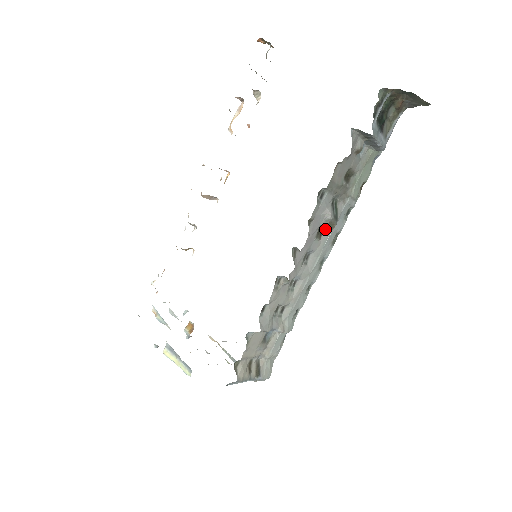
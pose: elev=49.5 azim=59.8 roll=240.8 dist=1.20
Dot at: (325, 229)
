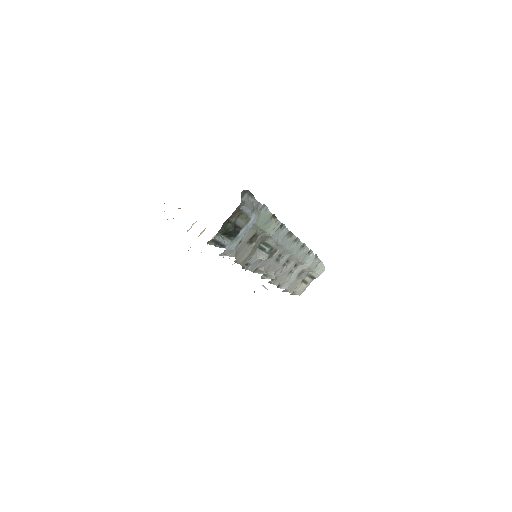
Dot at: occluded
